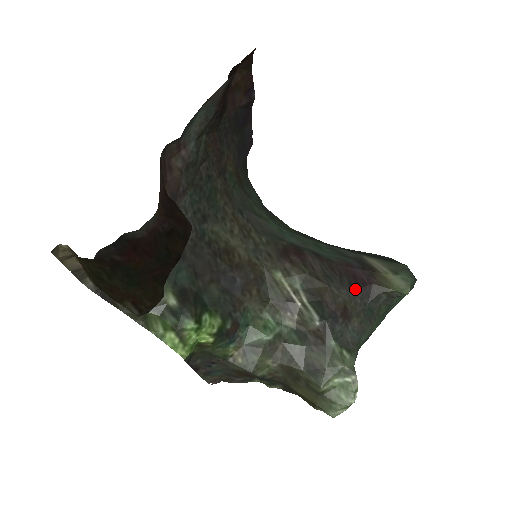
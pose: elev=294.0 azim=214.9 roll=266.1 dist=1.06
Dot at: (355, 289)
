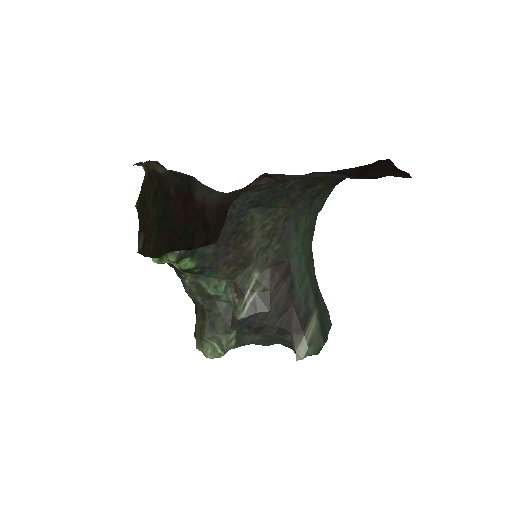
Dot at: (280, 326)
